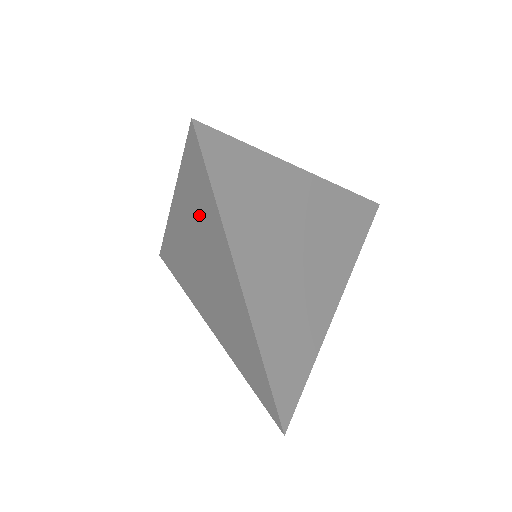
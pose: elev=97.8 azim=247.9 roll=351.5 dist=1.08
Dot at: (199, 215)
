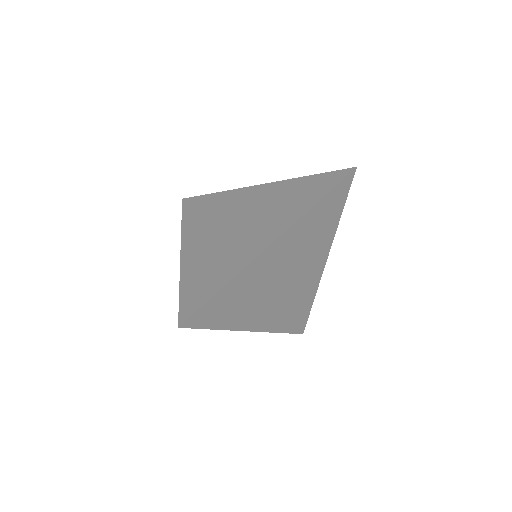
Dot at: occluded
